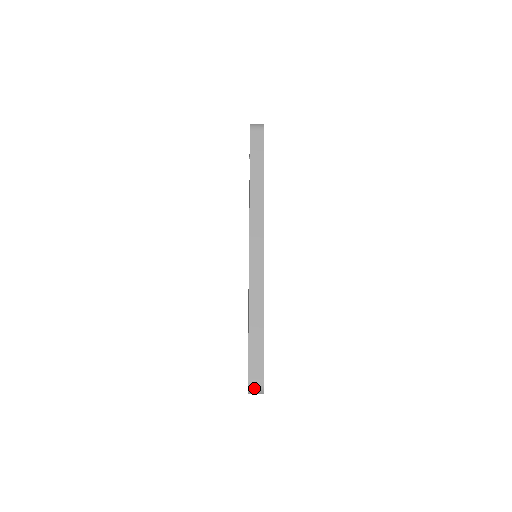
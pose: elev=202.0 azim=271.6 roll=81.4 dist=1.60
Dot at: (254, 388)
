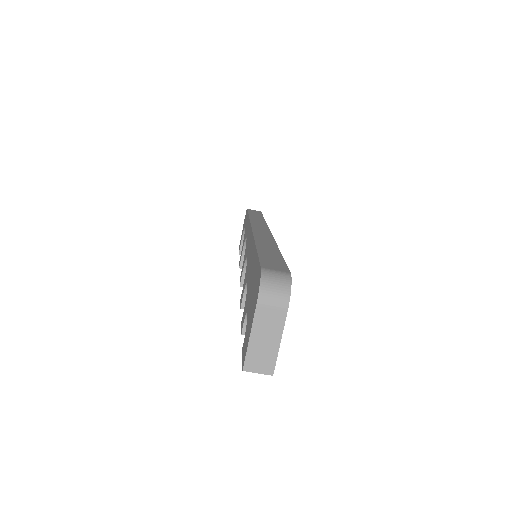
Dot at: (272, 279)
